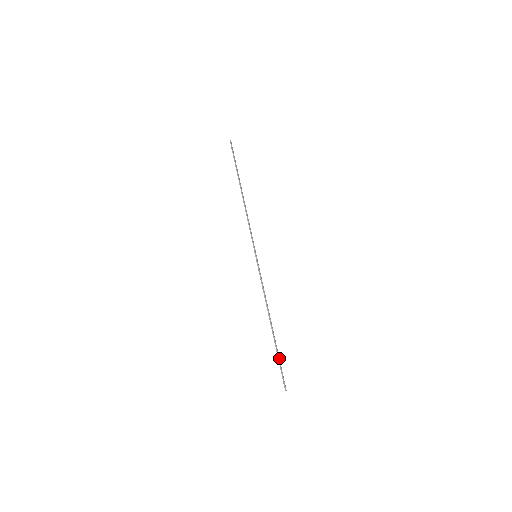
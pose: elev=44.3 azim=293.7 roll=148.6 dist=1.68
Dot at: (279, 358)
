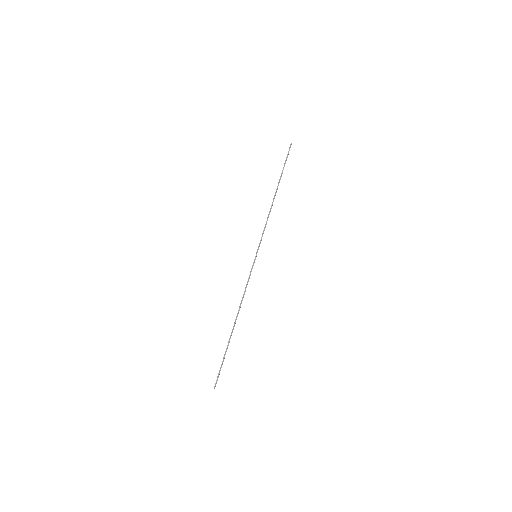
Dot at: occluded
